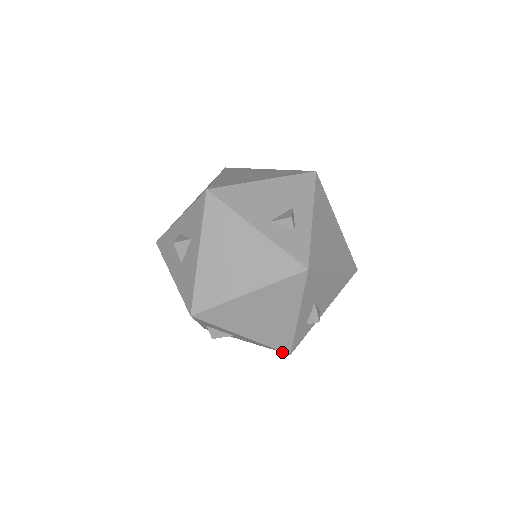
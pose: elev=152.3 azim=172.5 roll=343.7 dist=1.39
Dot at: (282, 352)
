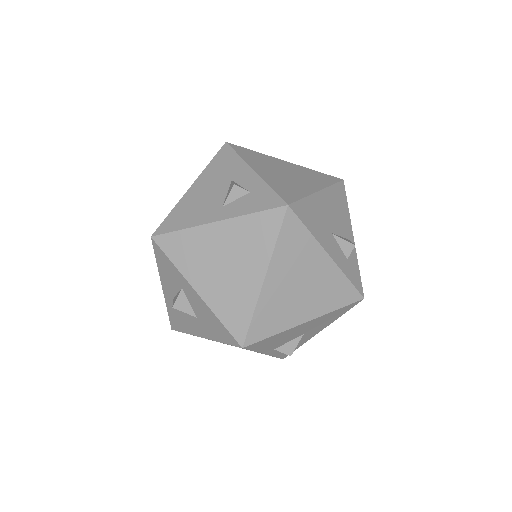
Dot at: (356, 304)
